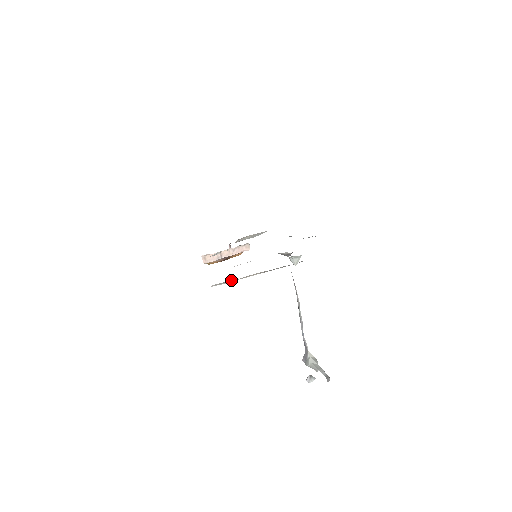
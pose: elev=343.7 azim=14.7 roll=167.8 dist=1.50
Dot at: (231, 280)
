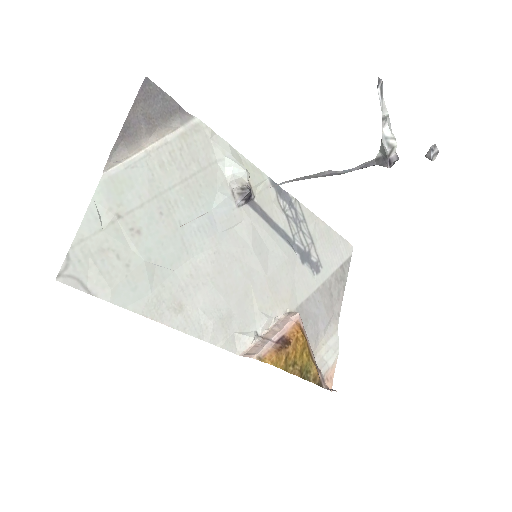
Dot at: (122, 157)
